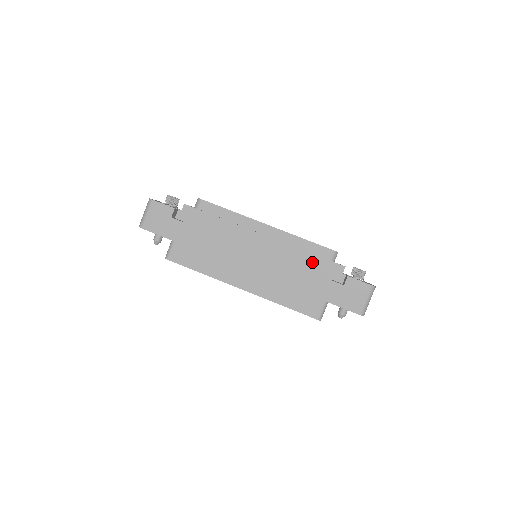
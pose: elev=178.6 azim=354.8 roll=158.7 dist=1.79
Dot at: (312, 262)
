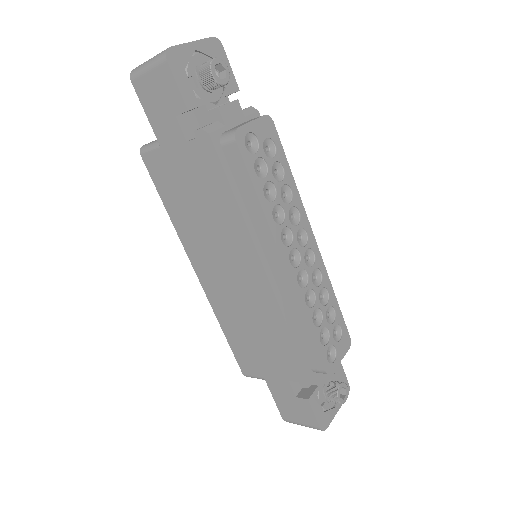
Dot at: (288, 352)
